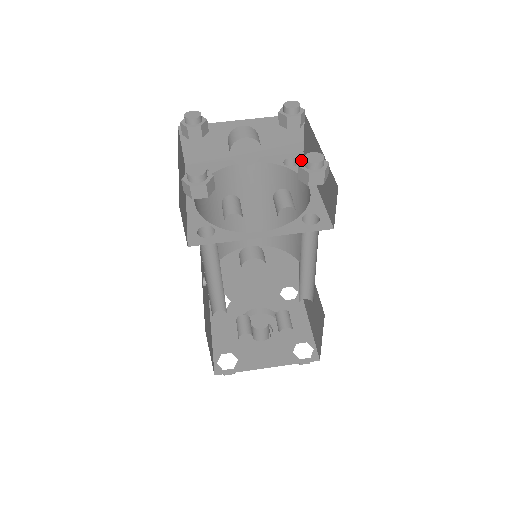
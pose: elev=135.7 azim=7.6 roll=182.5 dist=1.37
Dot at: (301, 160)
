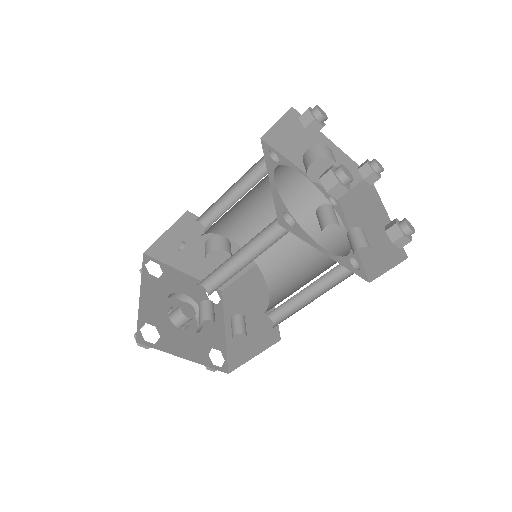
Dot at: (396, 219)
